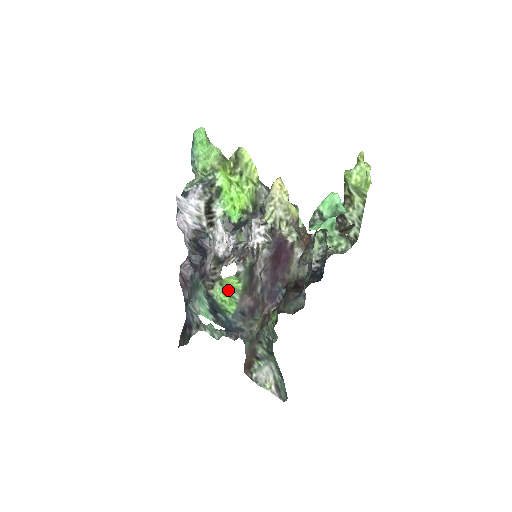
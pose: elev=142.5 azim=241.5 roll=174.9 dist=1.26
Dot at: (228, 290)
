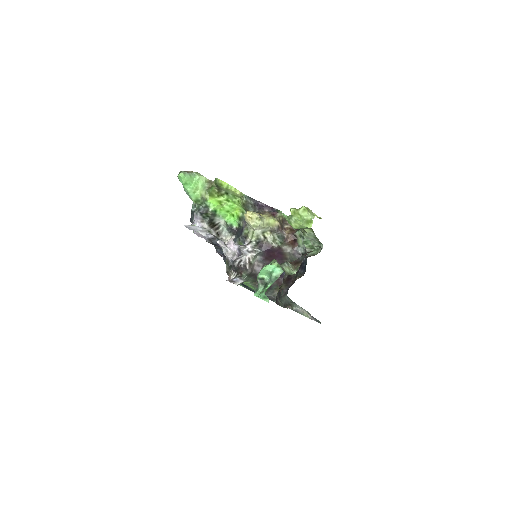
Dot at: occluded
